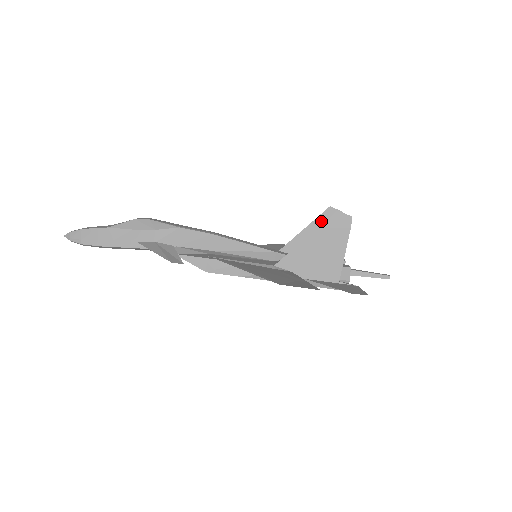
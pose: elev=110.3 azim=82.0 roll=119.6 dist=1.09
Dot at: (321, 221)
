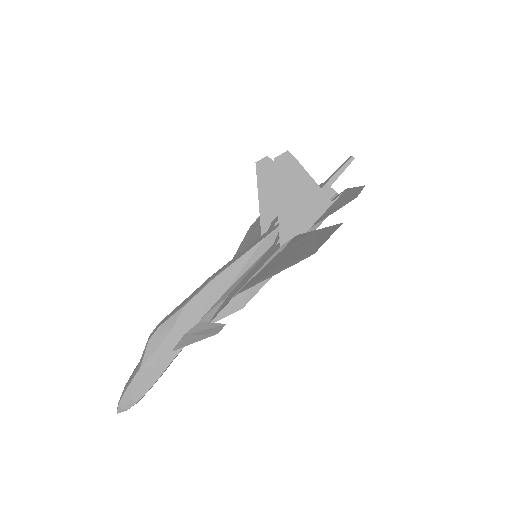
Dot at: (262, 179)
